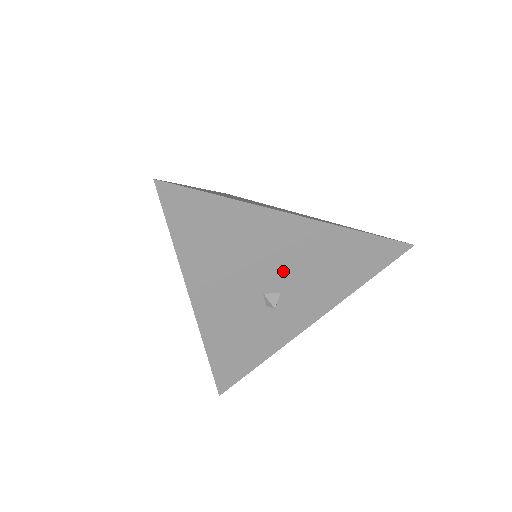
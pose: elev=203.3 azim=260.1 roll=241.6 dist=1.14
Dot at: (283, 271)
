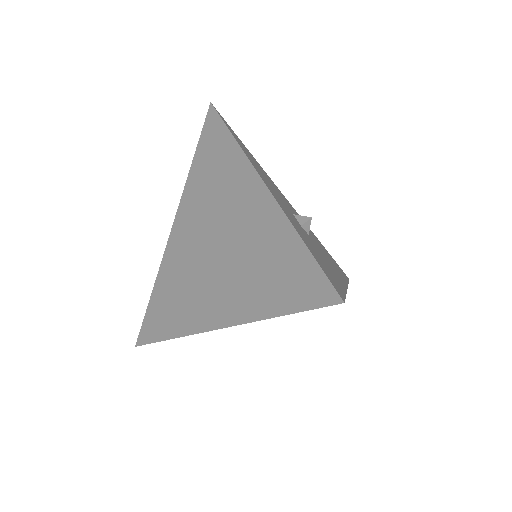
Dot at: occluded
